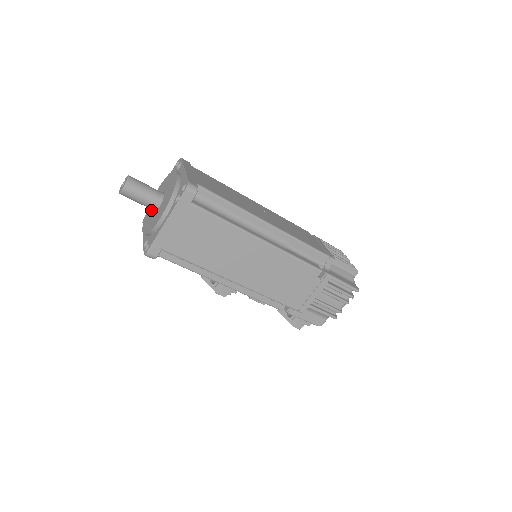
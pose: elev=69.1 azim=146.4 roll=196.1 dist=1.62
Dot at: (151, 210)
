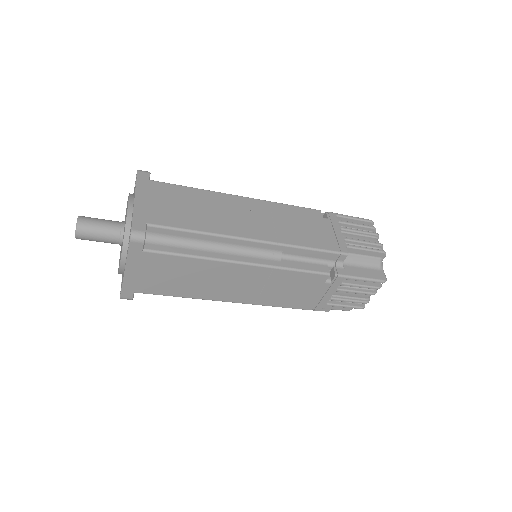
Dot at: occluded
